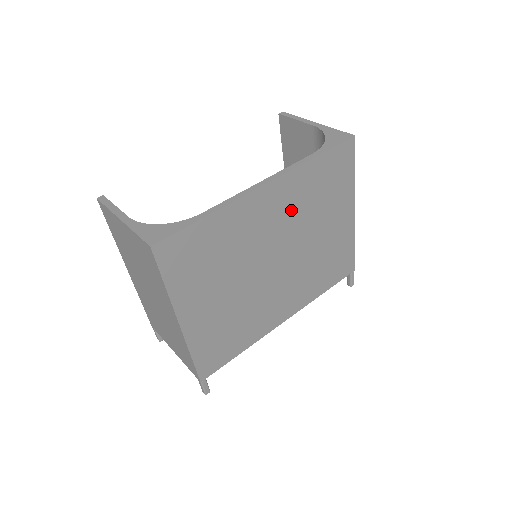
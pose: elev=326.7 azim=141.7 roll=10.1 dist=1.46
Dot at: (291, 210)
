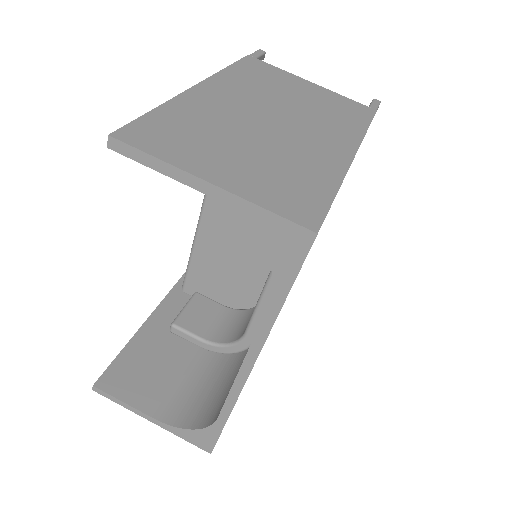
Dot at: occluded
